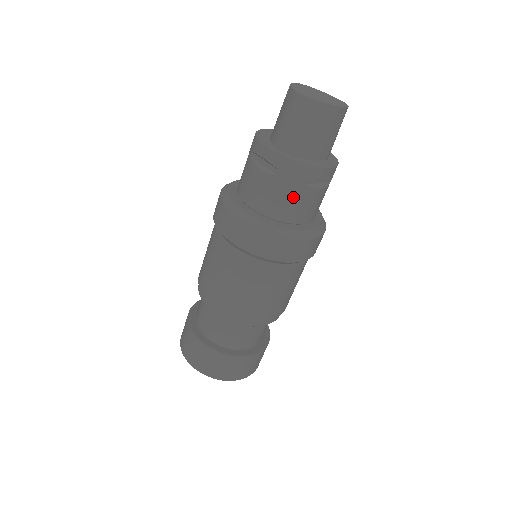
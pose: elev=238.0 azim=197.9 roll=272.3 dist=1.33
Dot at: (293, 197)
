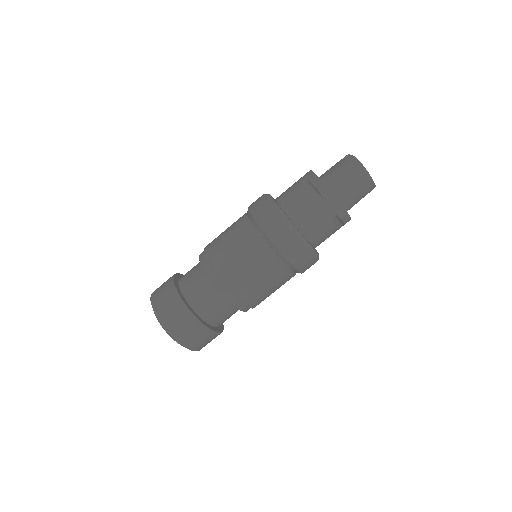
Dot at: (320, 221)
